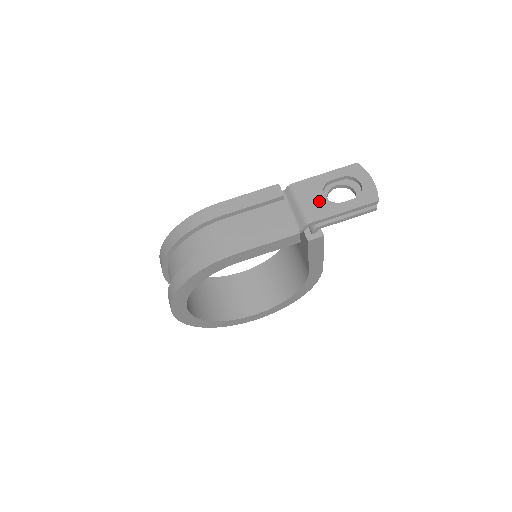
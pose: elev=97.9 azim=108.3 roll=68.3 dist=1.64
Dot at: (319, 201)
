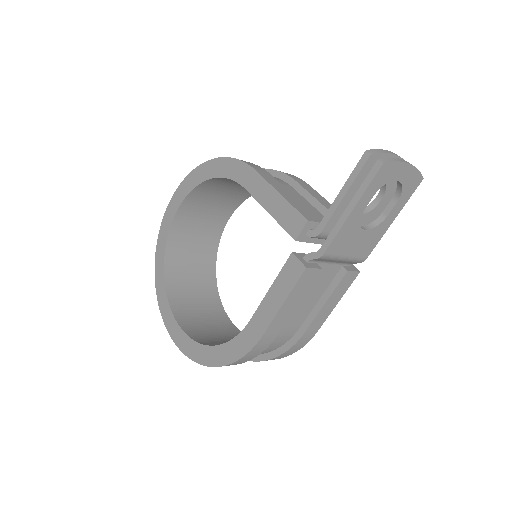
Dot at: (363, 239)
